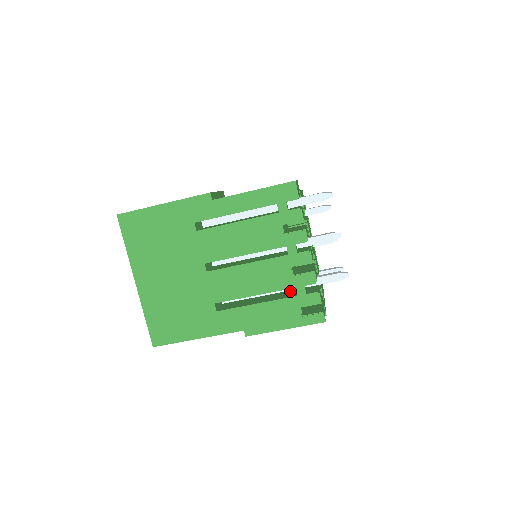
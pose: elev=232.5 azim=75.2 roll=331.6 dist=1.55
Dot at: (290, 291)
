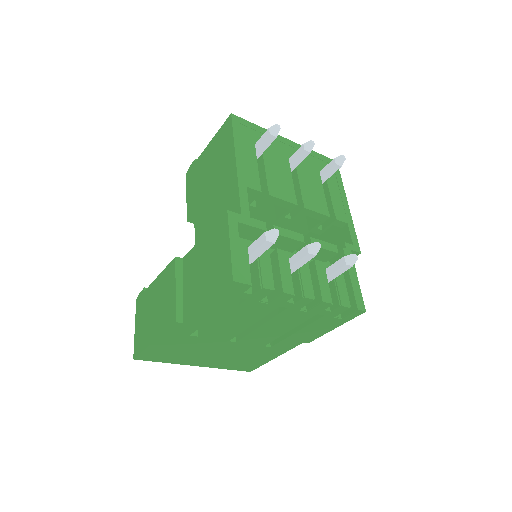
Dot at: occluded
